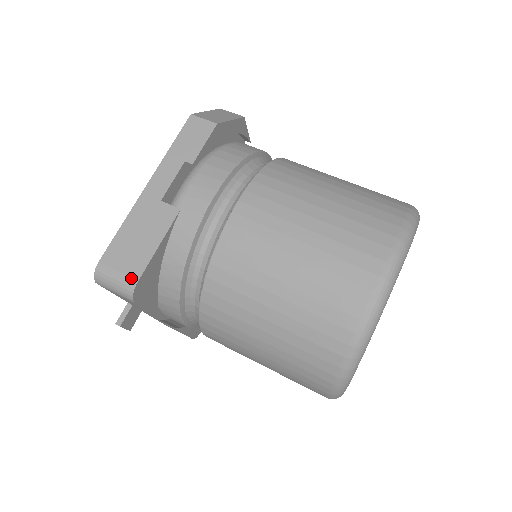
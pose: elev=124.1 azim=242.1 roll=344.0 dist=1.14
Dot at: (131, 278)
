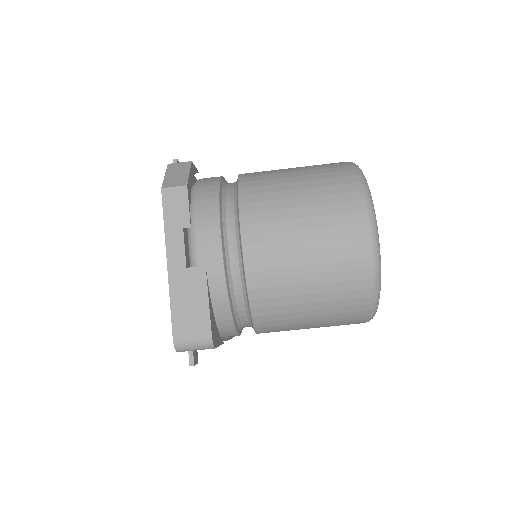
Dot at: (205, 335)
